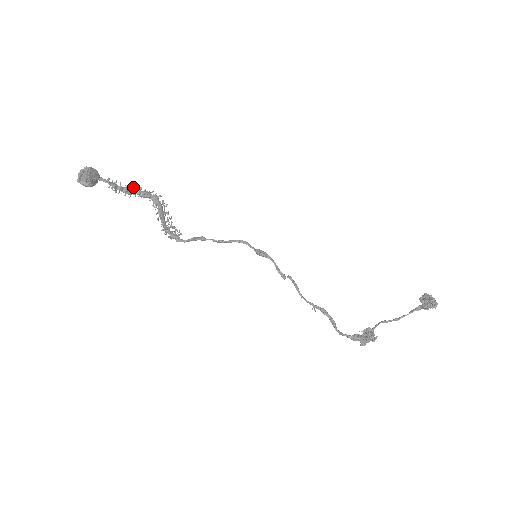
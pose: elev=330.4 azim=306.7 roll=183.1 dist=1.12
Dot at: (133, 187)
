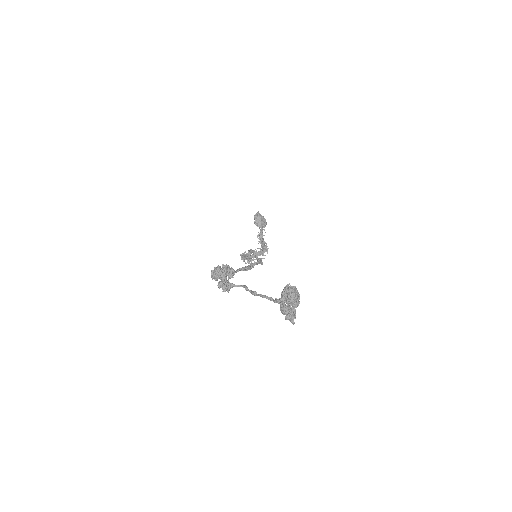
Dot at: occluded
